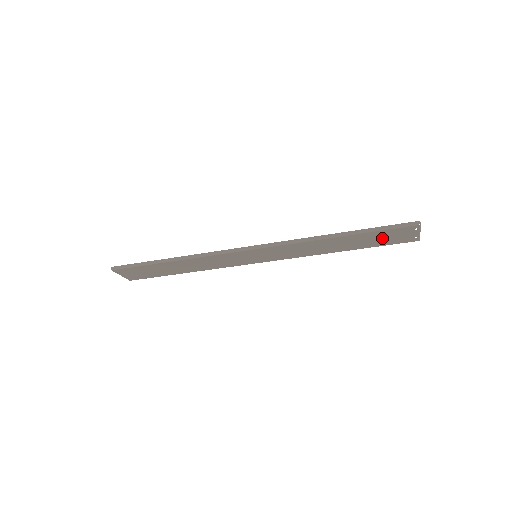
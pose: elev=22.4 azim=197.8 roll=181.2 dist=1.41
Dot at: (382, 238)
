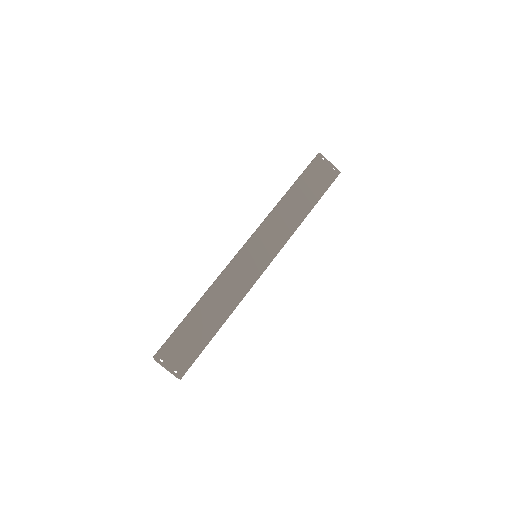
Dot at: (315, 181)
